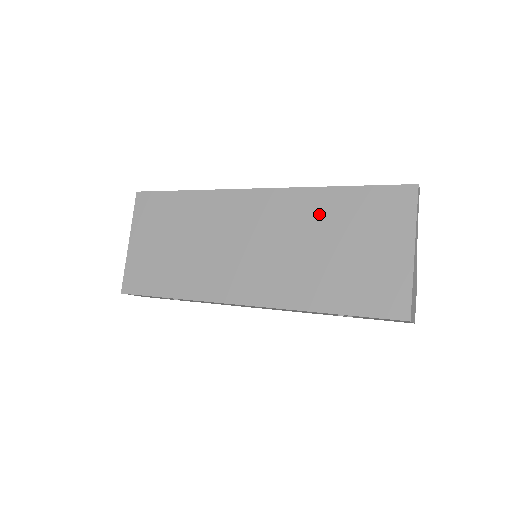
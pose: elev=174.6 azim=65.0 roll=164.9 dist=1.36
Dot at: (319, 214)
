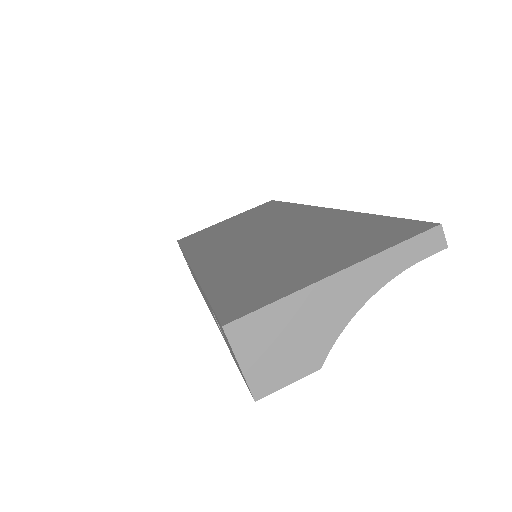
Dot at: (325, 227)
